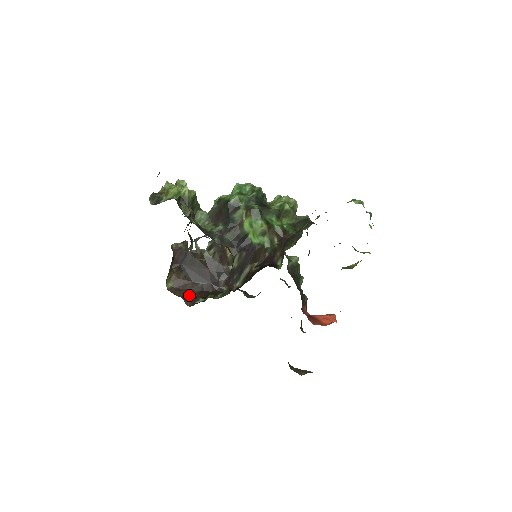
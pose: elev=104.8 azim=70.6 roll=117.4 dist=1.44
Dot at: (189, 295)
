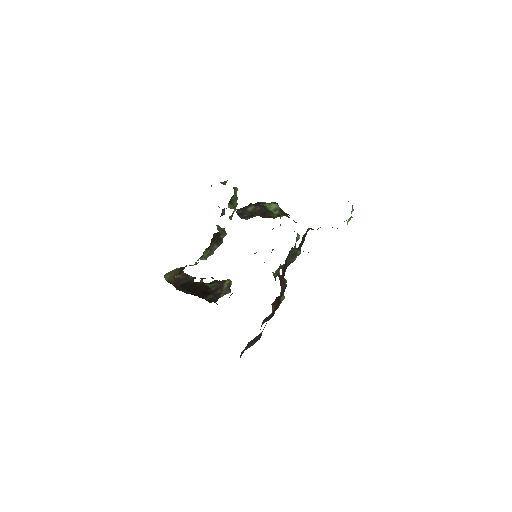
Dot at: (177, 289)
